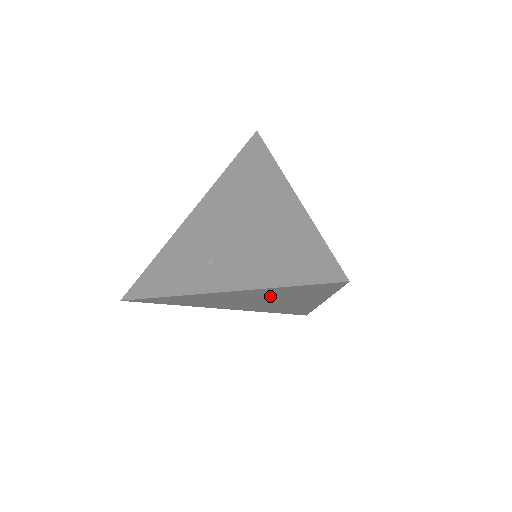
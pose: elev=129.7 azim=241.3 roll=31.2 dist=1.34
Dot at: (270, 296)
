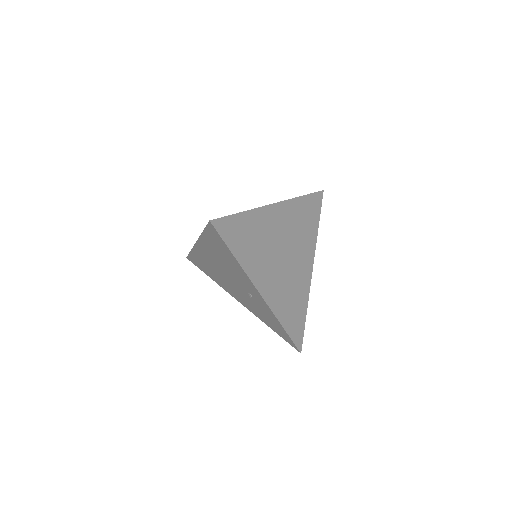
Dot at: (294, 229)
